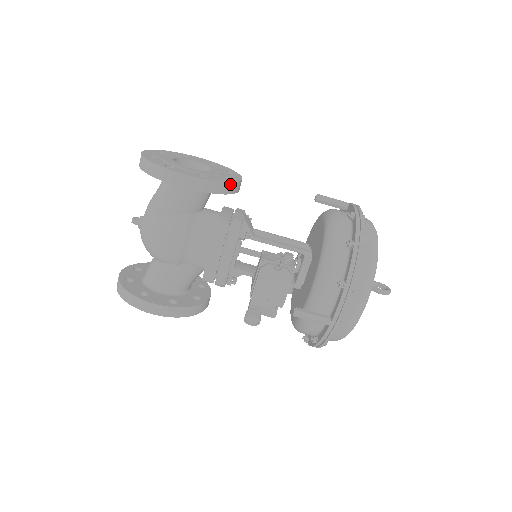
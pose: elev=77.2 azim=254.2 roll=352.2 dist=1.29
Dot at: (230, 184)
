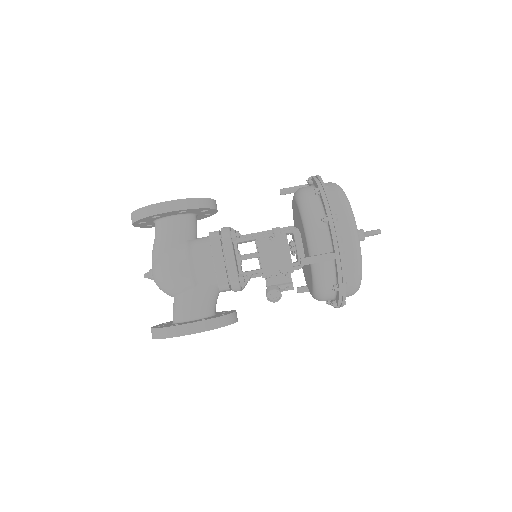
Dot at: (205, 200)
